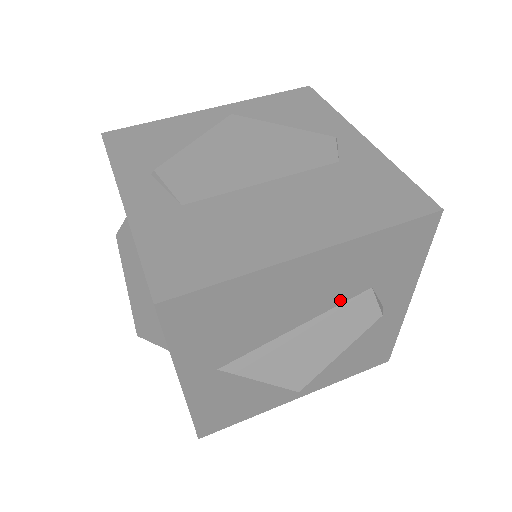
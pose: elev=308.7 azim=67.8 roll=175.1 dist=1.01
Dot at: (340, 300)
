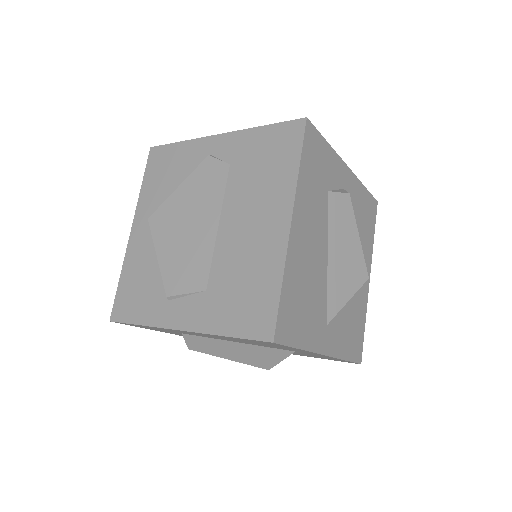
Dot at: (326, 218)
